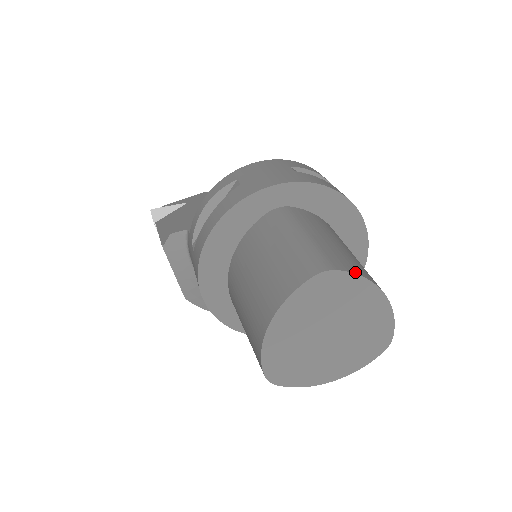
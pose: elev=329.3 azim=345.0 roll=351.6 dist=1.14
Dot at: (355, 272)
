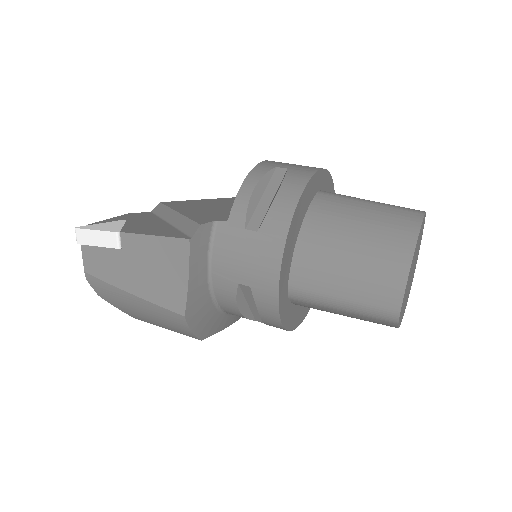
Dot at: occluded
